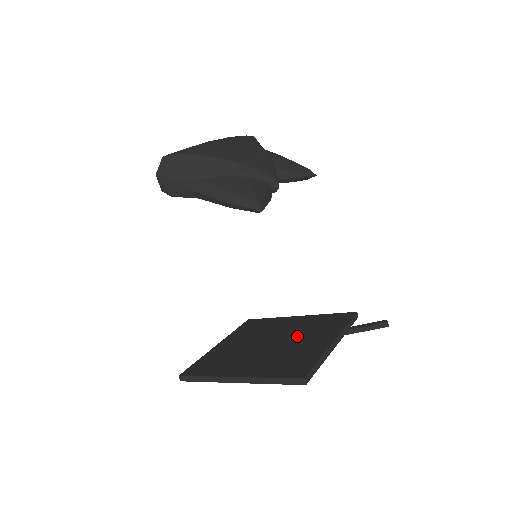
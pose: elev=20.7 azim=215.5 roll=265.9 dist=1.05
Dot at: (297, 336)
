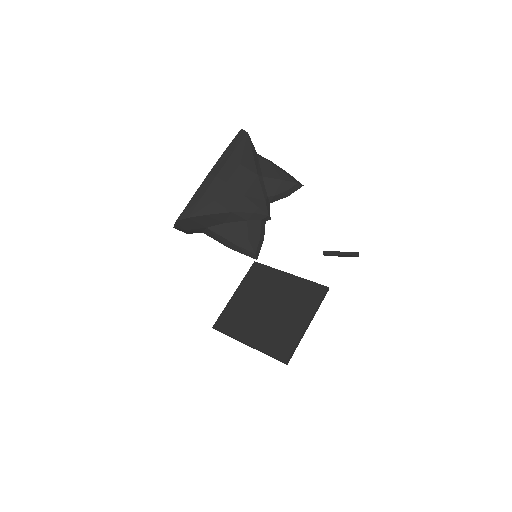
Dot at: (286, 306)
